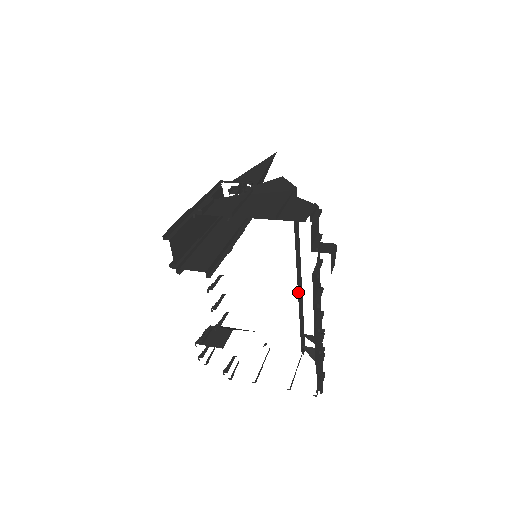
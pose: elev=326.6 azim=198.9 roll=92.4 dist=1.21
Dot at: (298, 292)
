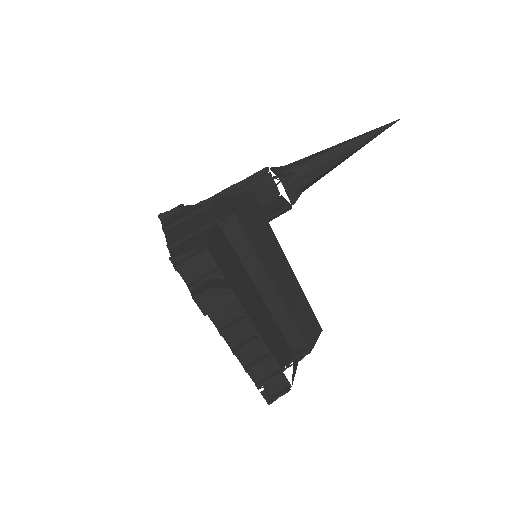
Dot at: (269, 306)
